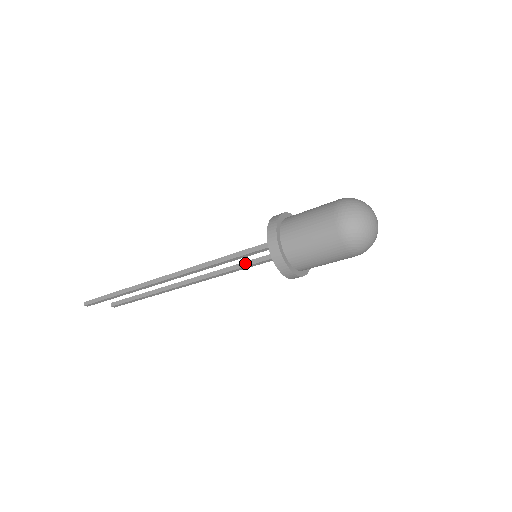
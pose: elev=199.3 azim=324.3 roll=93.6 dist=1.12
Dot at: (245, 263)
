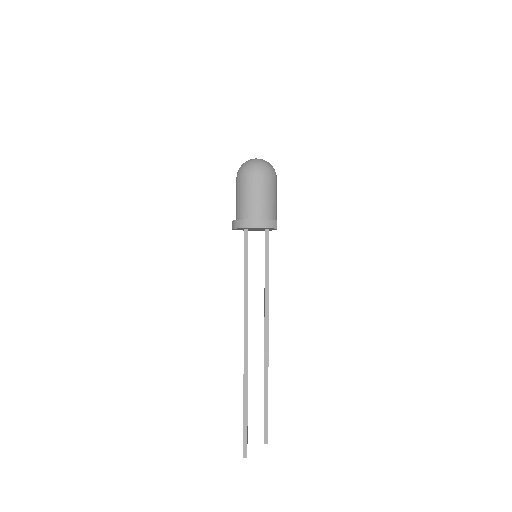
Dot at: occluded
